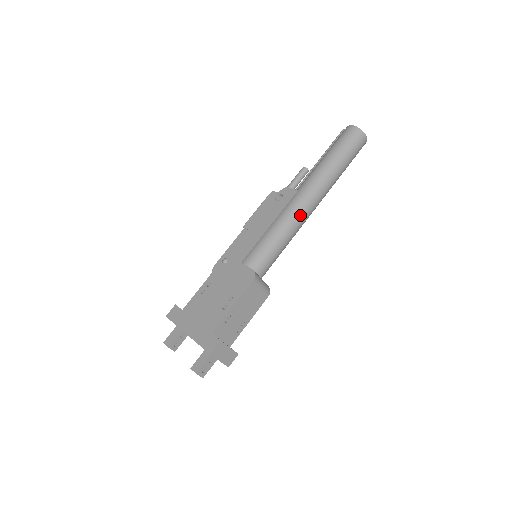
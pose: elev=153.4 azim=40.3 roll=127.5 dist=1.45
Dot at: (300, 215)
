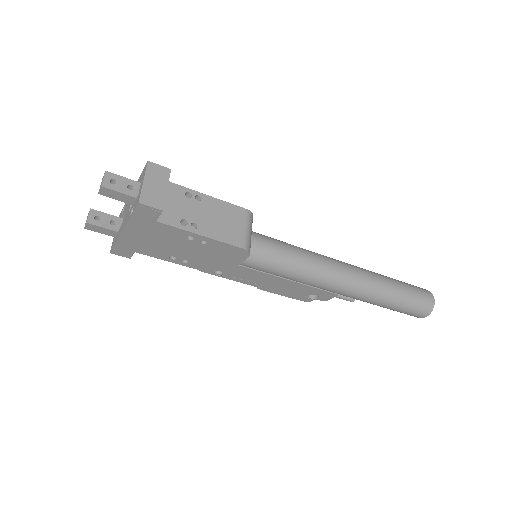
Dot at: (330, 260)
